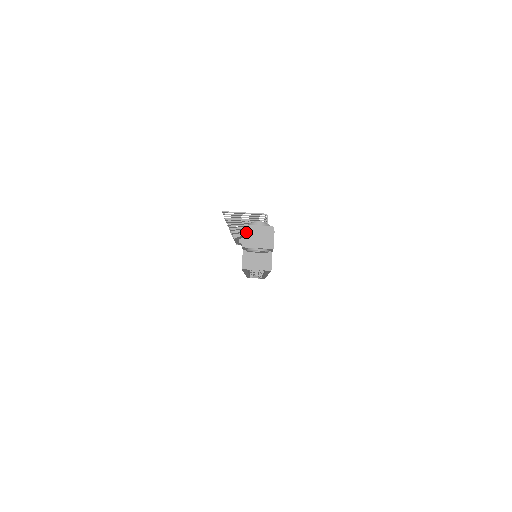
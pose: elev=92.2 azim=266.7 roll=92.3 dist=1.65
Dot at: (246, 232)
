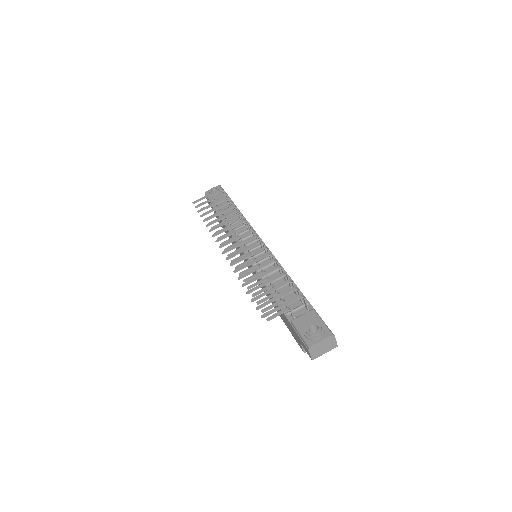
Dot at: (312, 351)
